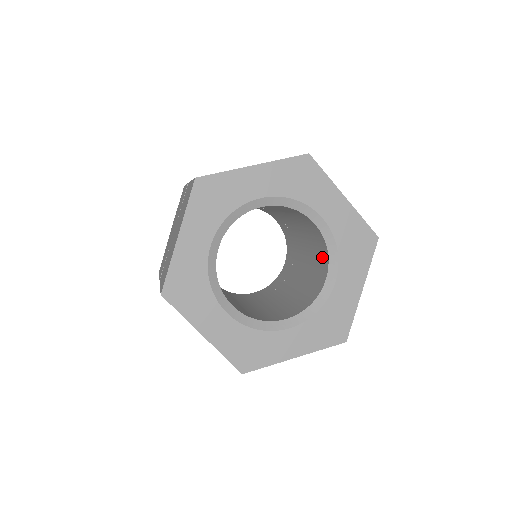
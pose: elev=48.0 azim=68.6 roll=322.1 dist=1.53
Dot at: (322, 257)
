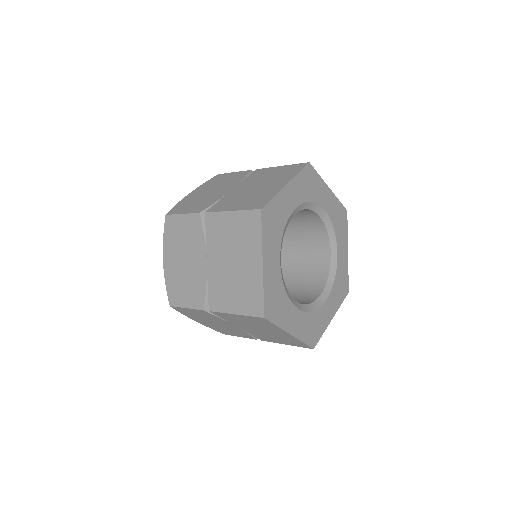
Dot at: (318, 238)
